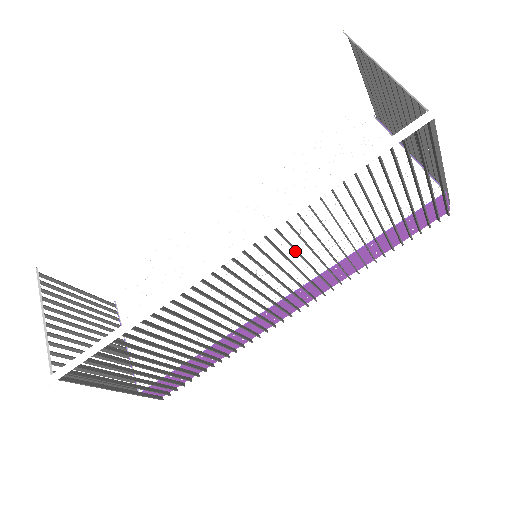
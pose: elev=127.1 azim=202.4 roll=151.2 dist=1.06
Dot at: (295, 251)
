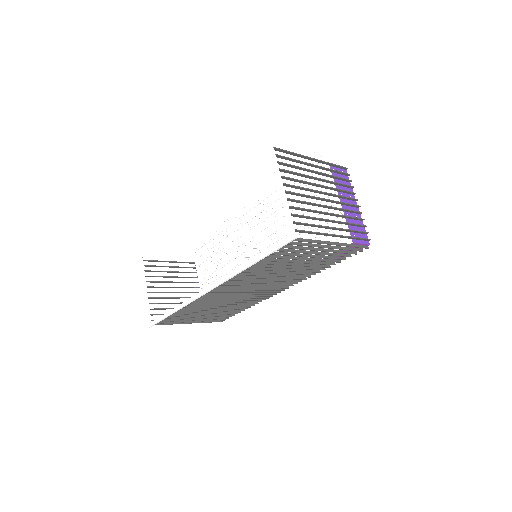
Dot at: occluded
